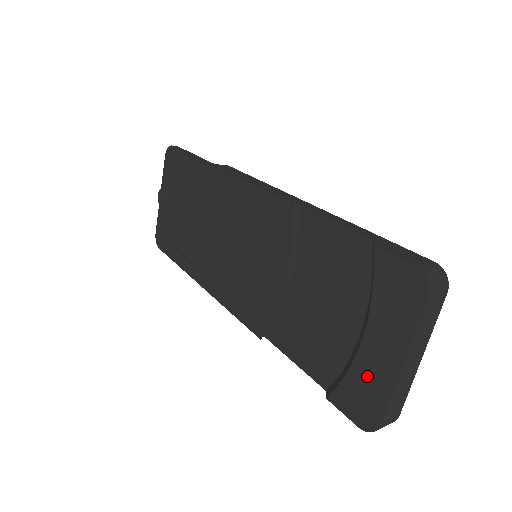
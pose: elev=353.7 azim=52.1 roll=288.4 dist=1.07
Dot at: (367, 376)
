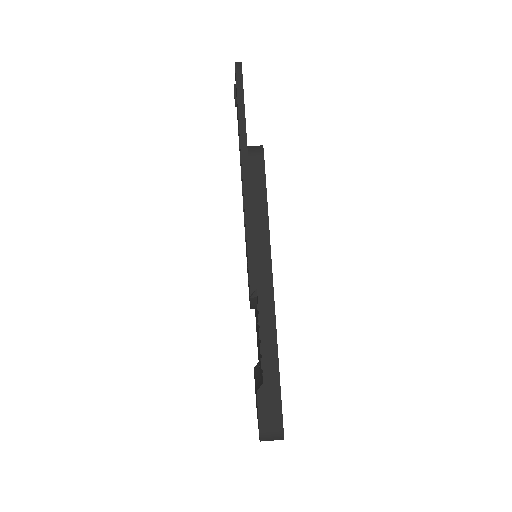
Dot at: occluded
